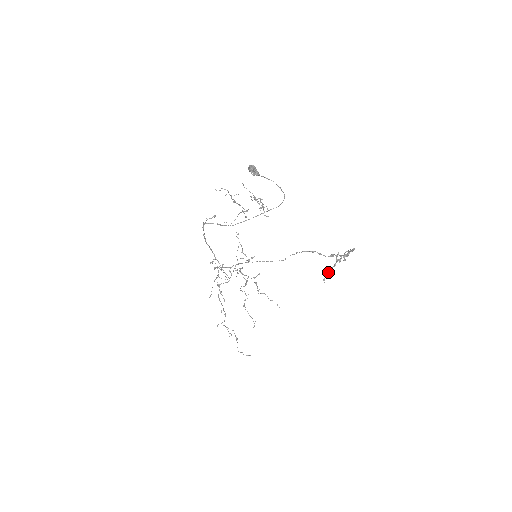
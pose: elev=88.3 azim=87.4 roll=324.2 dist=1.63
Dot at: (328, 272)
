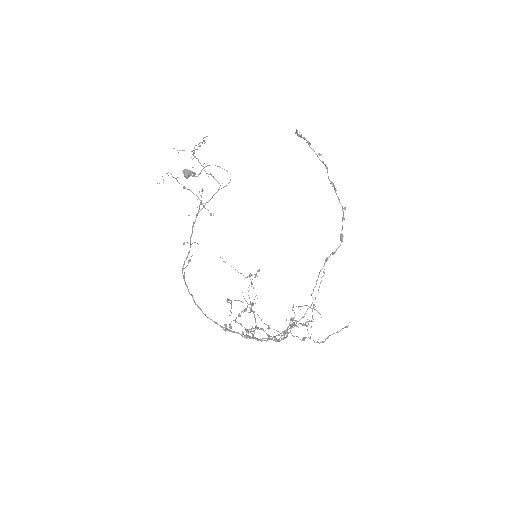
Dot at: (296, 132)
